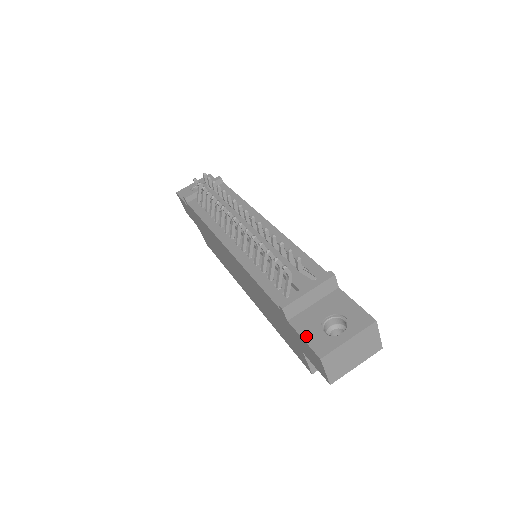
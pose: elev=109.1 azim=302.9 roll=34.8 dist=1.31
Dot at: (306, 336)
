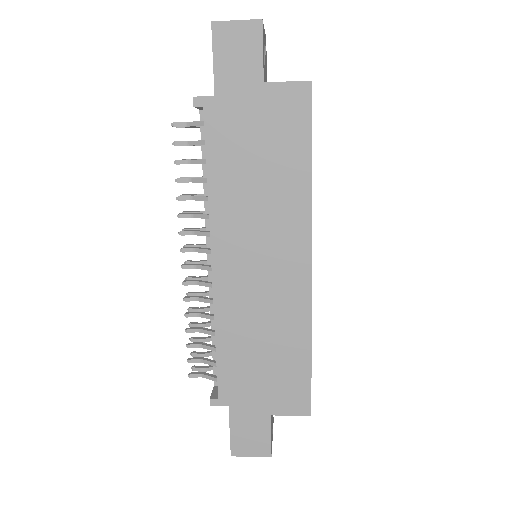
Dot at: (213, 61)
